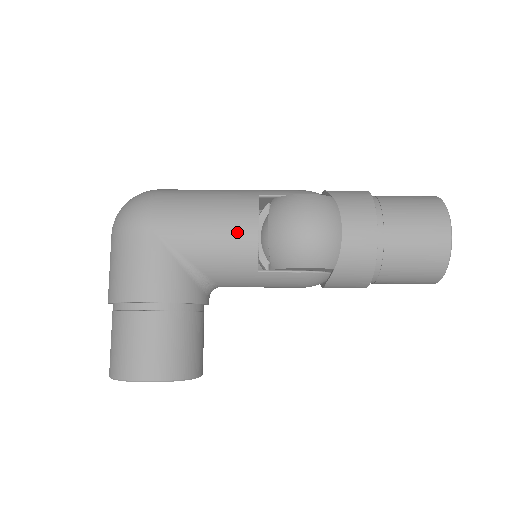
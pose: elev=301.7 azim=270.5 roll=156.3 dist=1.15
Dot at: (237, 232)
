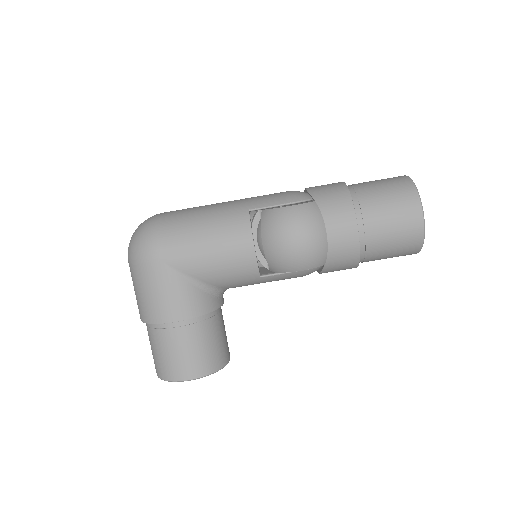
Dot at: (236, 251)
